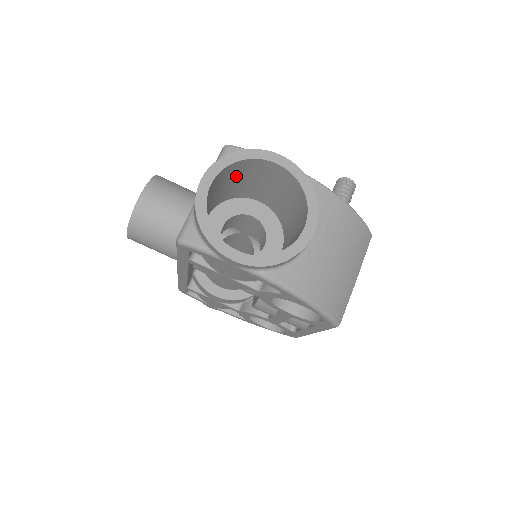
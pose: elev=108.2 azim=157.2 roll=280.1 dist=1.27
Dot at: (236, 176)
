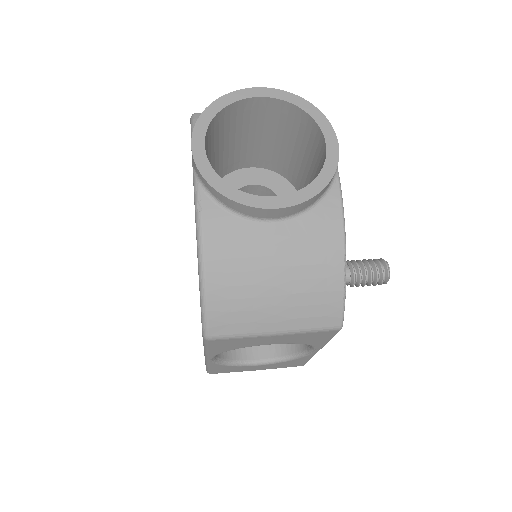
Dot at: (296, 138)
